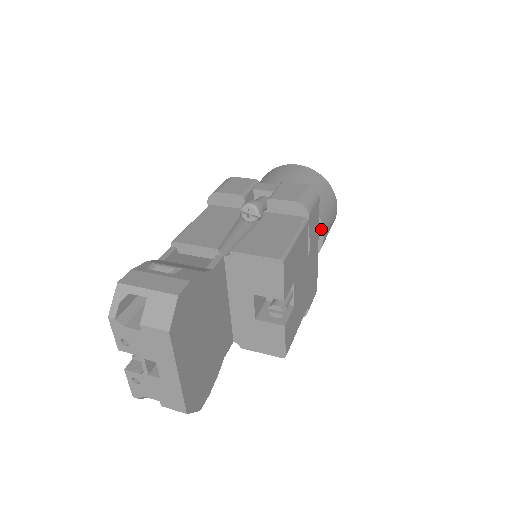
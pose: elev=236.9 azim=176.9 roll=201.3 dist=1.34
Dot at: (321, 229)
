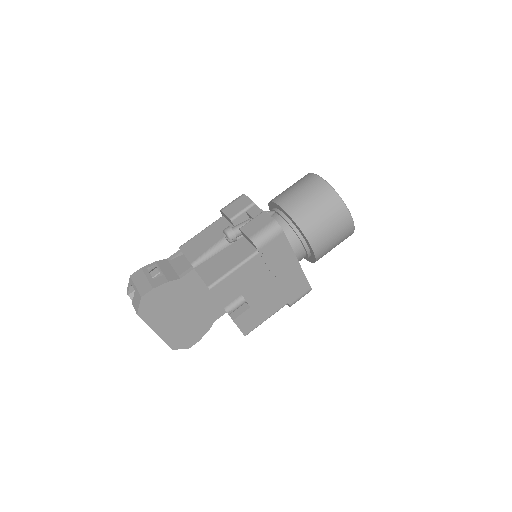
Dot at: (310, 245)
